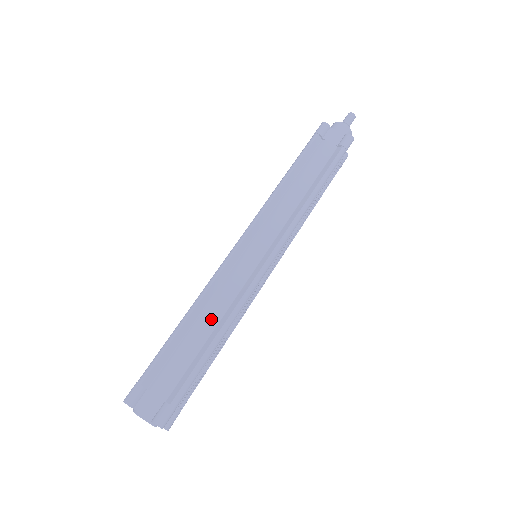
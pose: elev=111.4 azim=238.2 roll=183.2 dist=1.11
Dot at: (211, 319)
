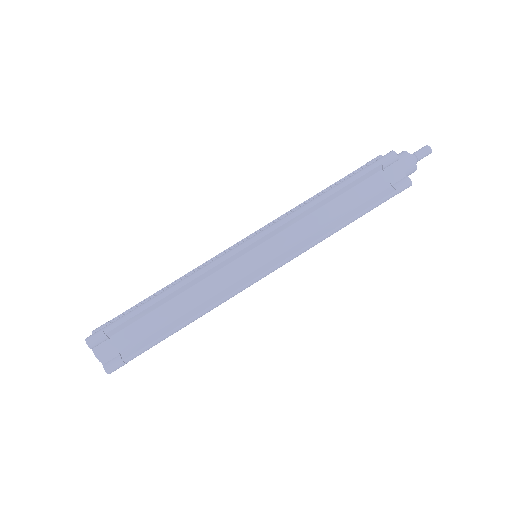
Dot at: (188, 304)
